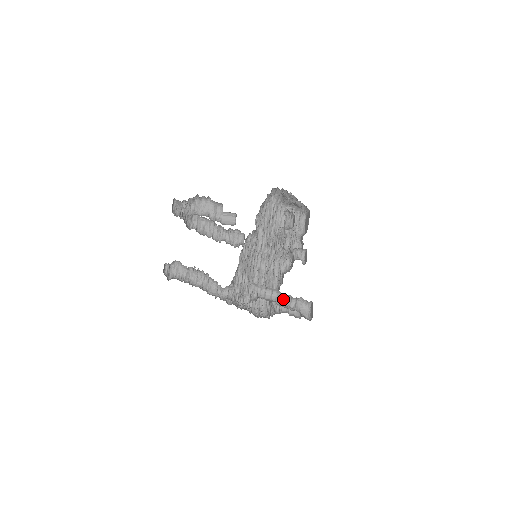
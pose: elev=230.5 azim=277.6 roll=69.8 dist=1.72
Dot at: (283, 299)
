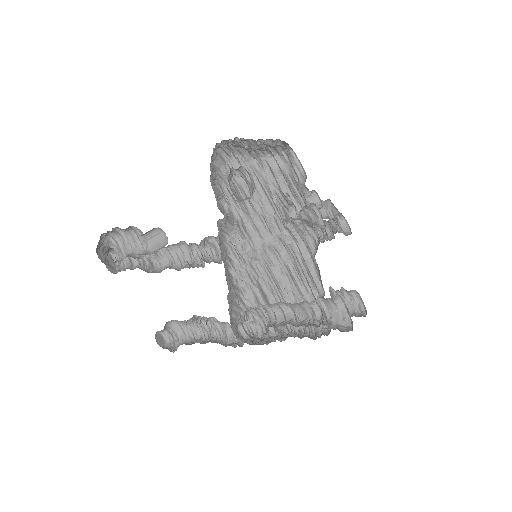
Dot at: (301, 310)
